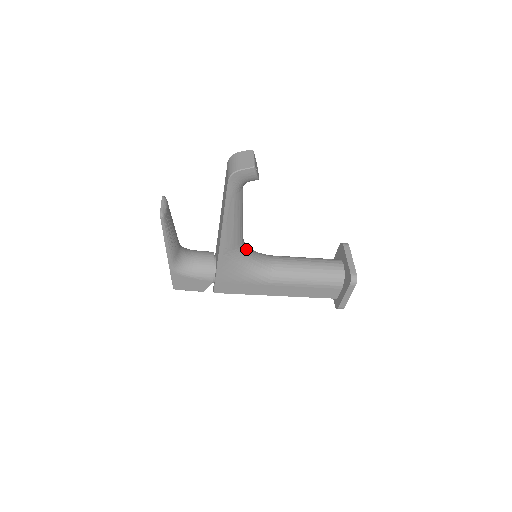
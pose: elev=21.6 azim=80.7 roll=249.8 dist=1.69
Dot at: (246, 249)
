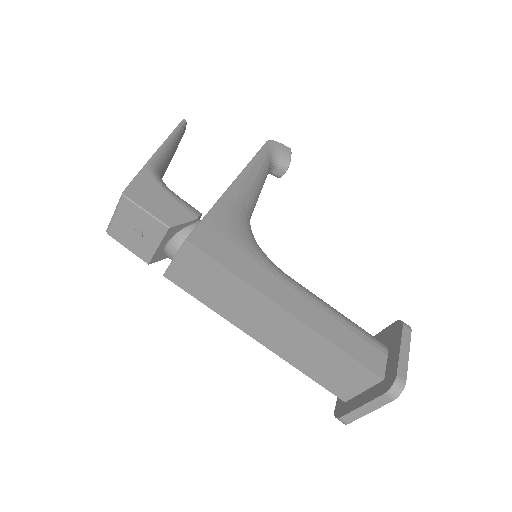
Dot at: occluded
